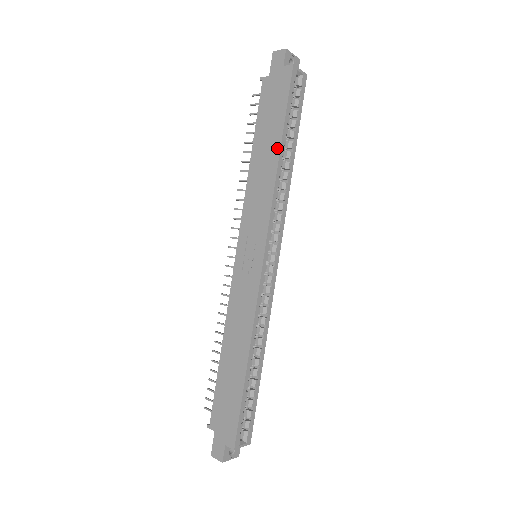
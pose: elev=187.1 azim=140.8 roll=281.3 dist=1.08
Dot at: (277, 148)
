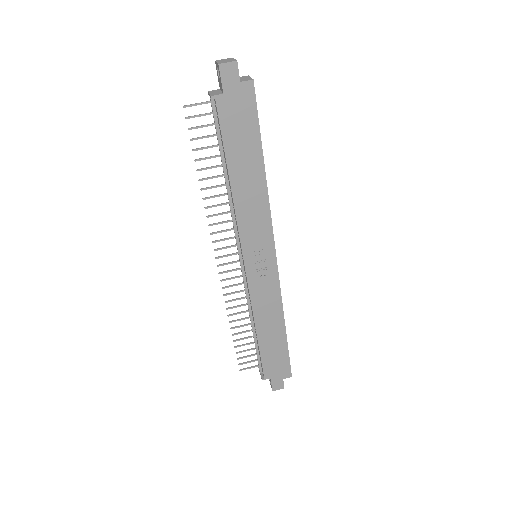
Dot at: (261, 168)
